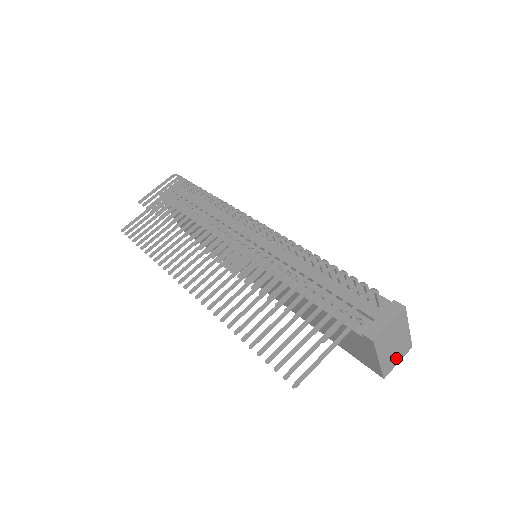
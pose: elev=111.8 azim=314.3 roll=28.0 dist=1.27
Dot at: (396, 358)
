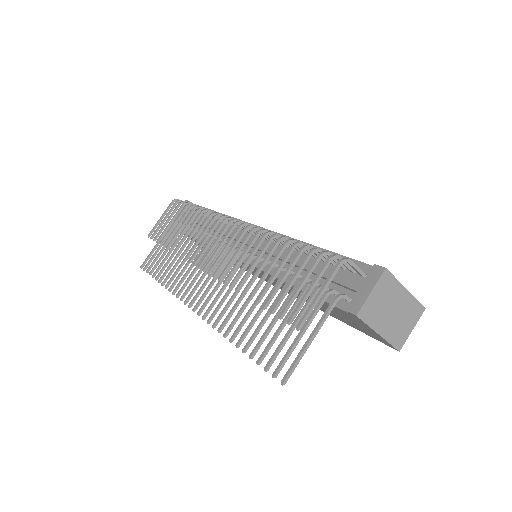
Dot at: (406, 326)
